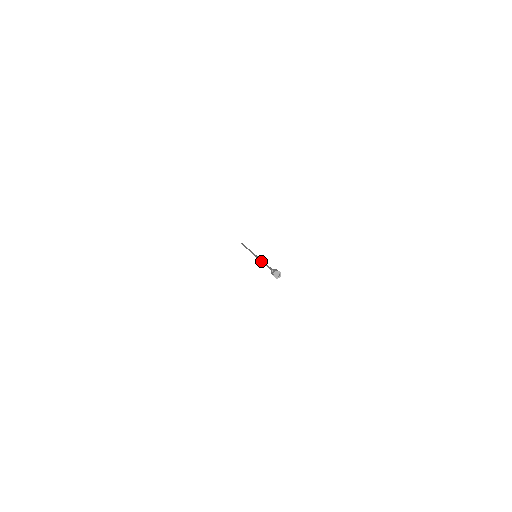
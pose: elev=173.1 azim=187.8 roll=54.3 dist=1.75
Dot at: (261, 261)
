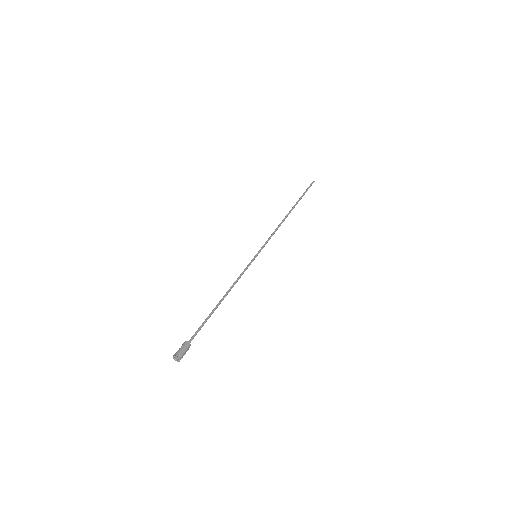
Dot at: occluded
